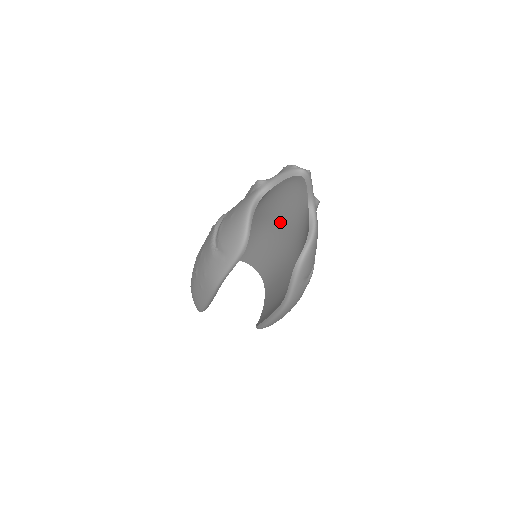
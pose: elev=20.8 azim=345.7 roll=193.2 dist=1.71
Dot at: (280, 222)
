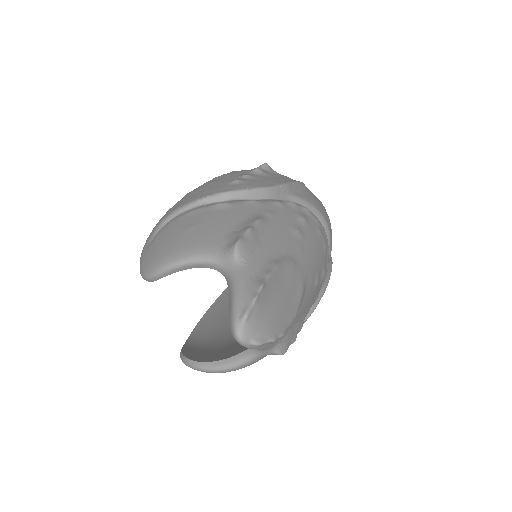
Dot at: occluded
